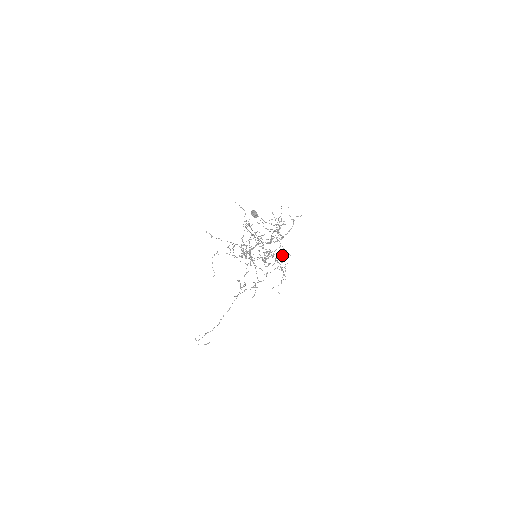
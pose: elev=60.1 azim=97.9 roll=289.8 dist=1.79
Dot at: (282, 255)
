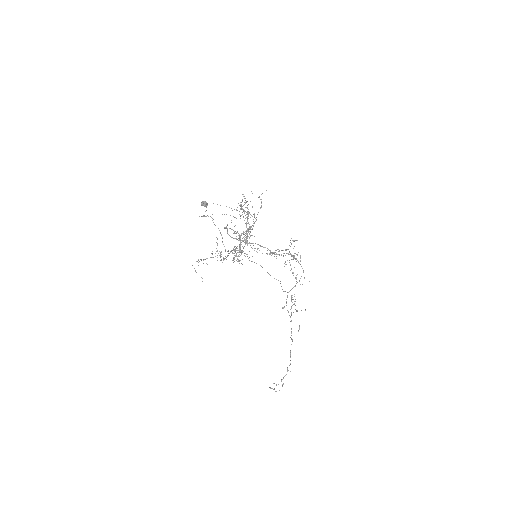
Dot at: occluded
